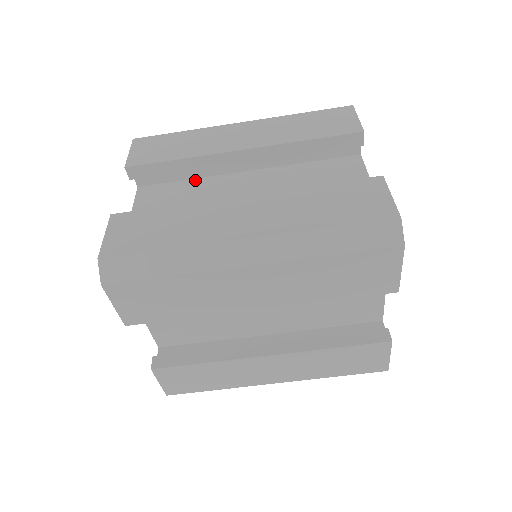
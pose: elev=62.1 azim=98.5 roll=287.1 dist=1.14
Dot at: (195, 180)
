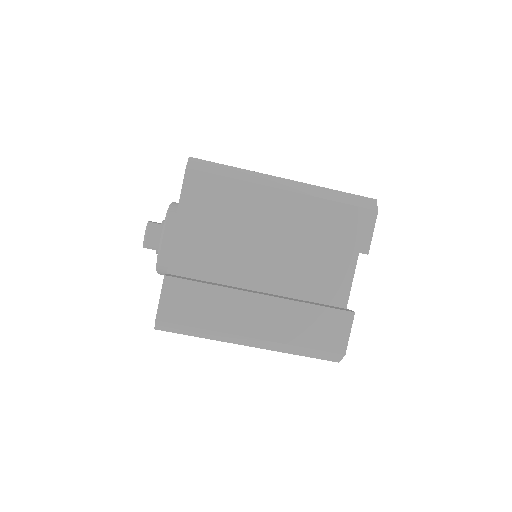
Dot at: occluded
